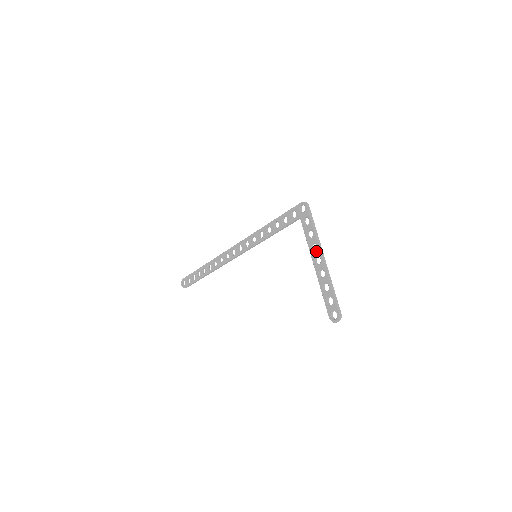
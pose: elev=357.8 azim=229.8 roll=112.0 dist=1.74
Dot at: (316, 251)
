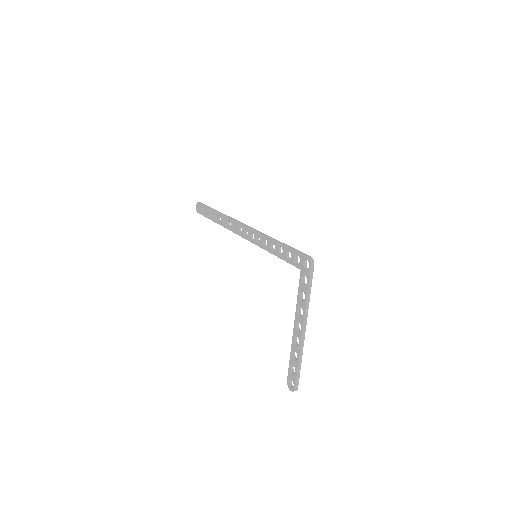
Dot at: (300, 317)
